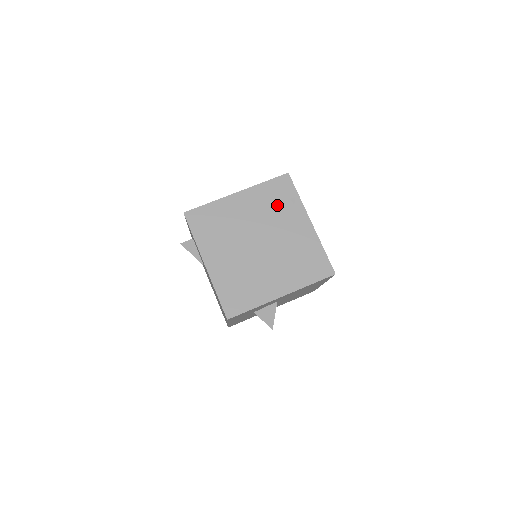
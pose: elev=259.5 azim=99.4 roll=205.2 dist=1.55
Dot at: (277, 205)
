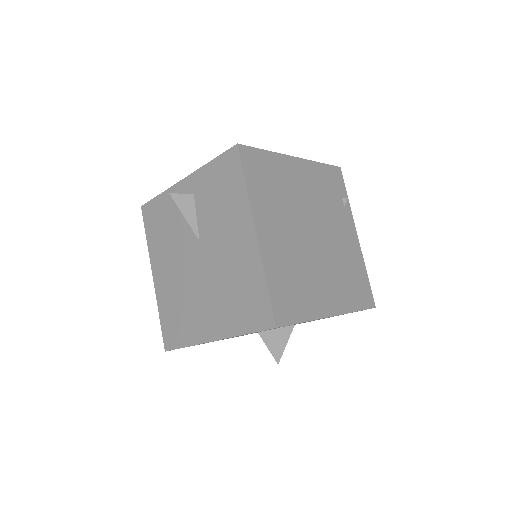
Dot at: (331, 197)
